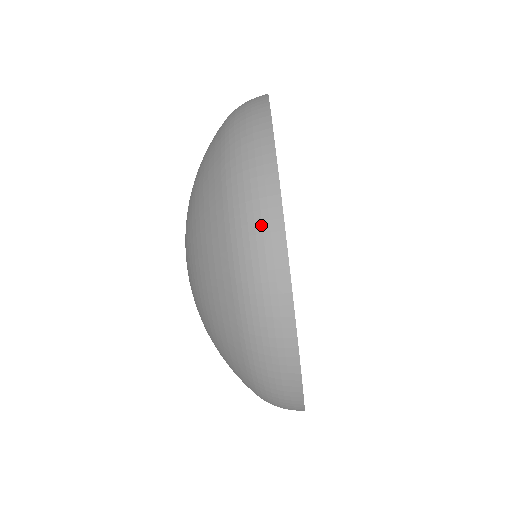
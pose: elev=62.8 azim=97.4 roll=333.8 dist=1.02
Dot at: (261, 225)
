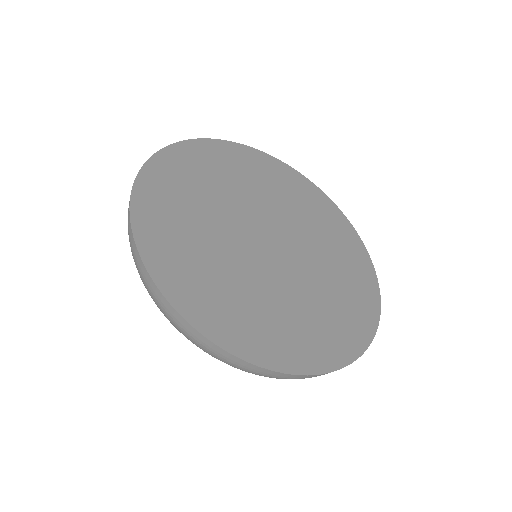
Dot at: (252, 372)
